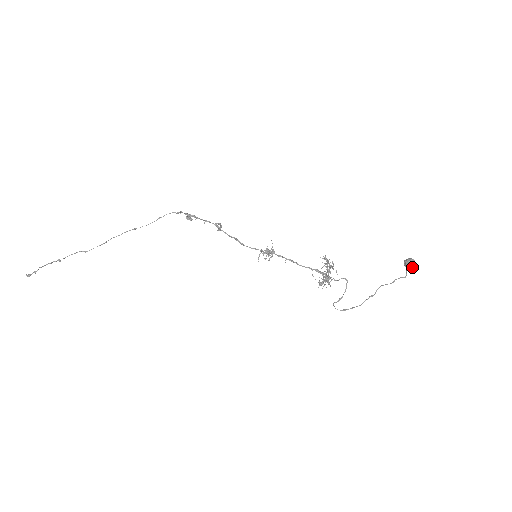
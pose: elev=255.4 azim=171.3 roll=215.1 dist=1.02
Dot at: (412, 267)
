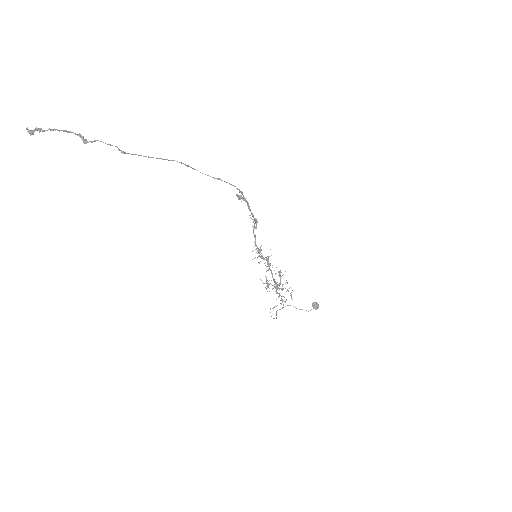
Dot at: occluded
